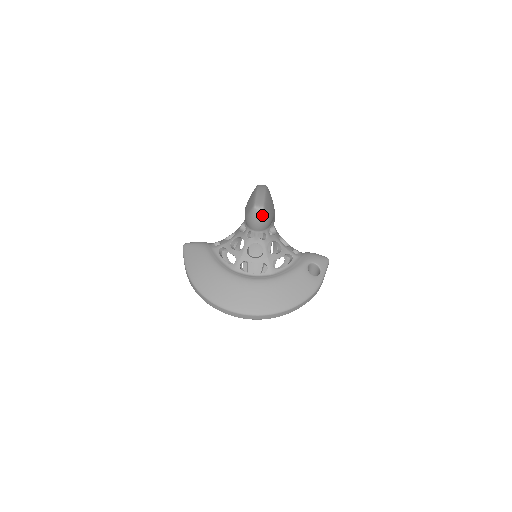
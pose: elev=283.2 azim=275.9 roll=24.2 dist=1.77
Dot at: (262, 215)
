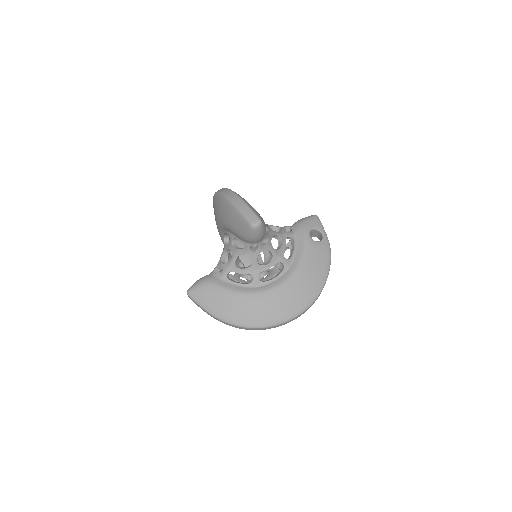
Dot at: (262, 228)
